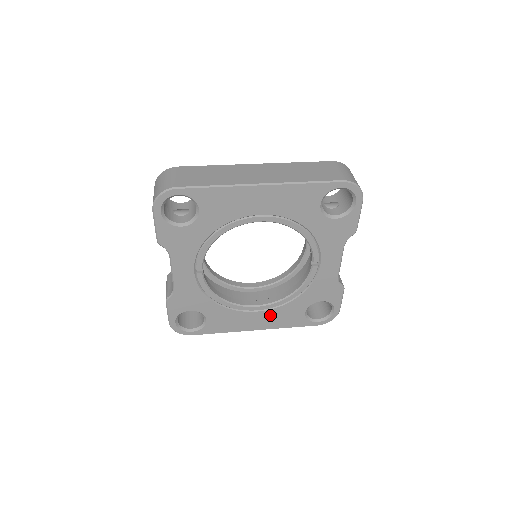
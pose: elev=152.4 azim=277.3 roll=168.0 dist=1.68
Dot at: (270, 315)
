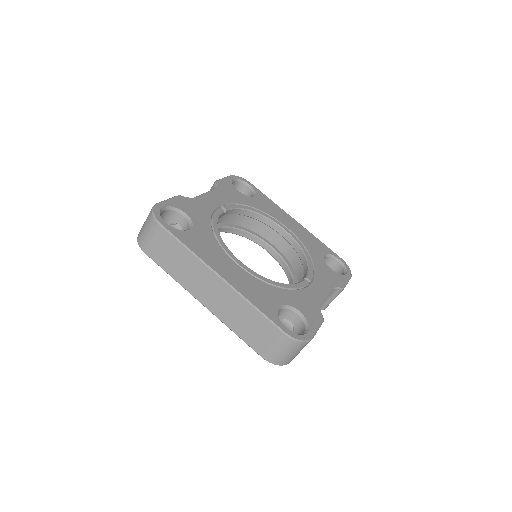
Dot at: occluded
